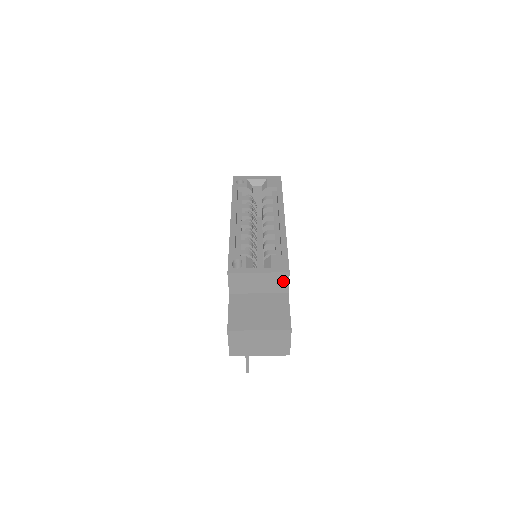
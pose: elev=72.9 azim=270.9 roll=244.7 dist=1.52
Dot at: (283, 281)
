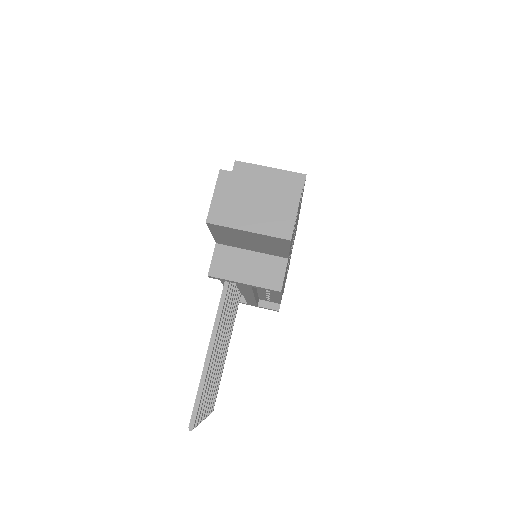
Dot at: occluded
